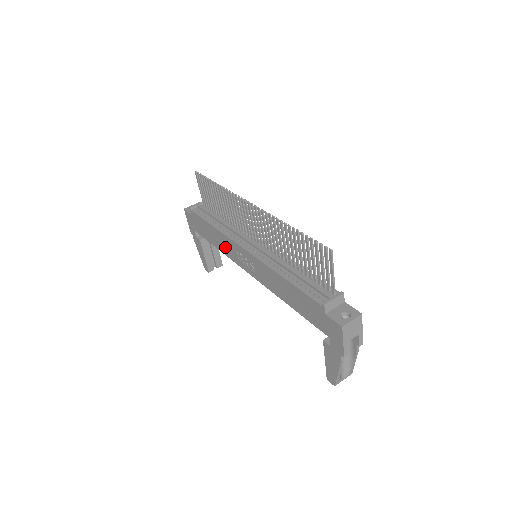
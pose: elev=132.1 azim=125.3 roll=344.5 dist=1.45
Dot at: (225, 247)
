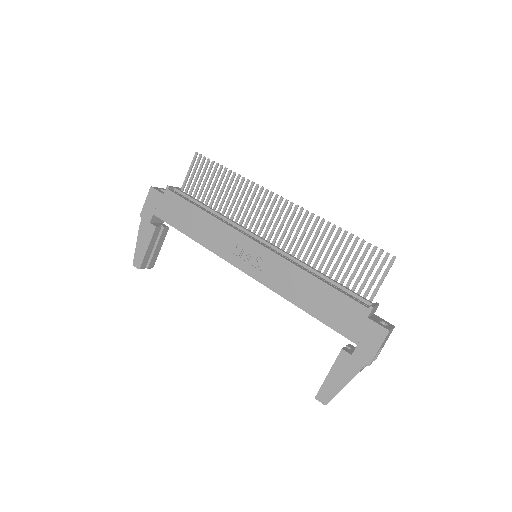
Dot at: (214, 238)
